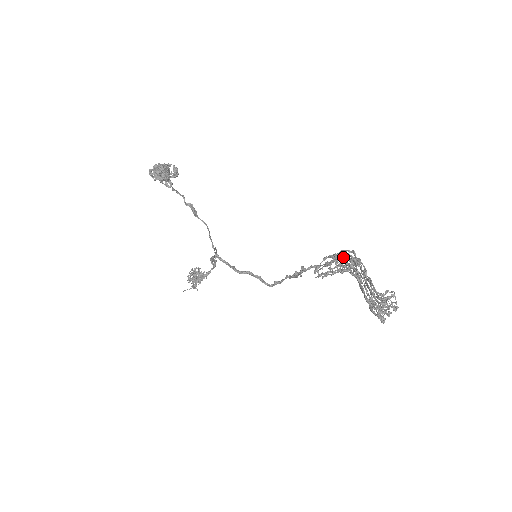
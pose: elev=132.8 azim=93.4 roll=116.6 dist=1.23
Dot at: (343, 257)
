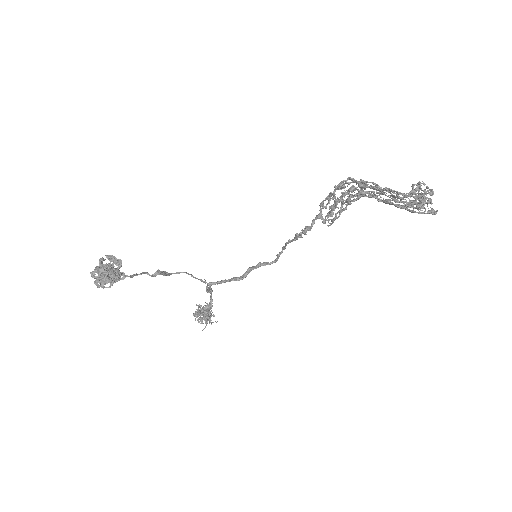
Dot at: occluded
